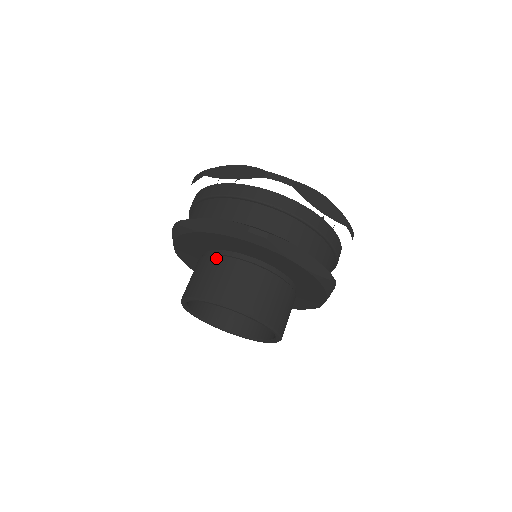
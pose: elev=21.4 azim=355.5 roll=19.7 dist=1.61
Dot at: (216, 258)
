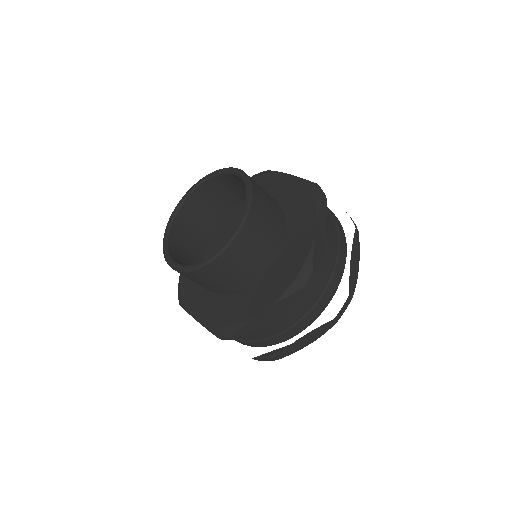
Dot at: occluded
